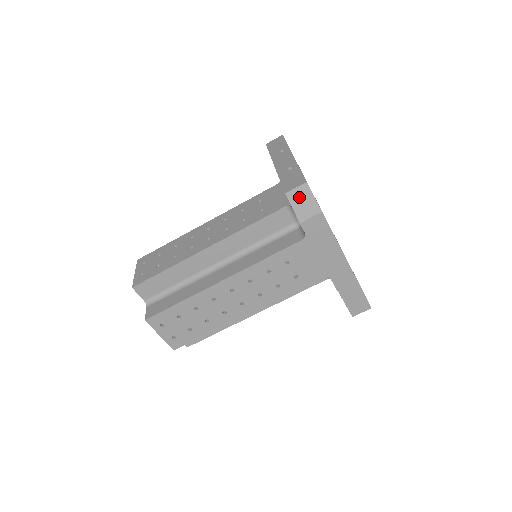
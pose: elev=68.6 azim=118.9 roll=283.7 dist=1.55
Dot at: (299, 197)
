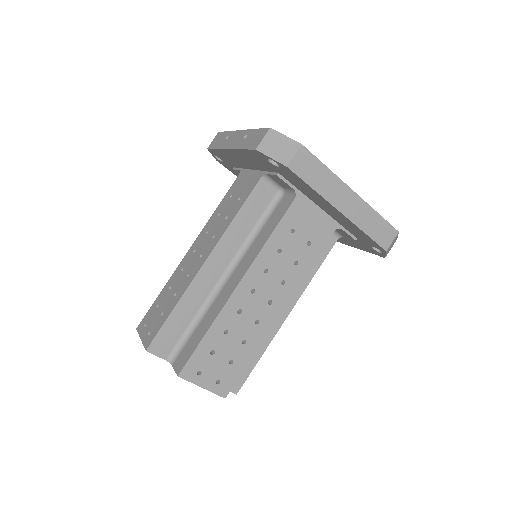
Dot at: (271, 145)
